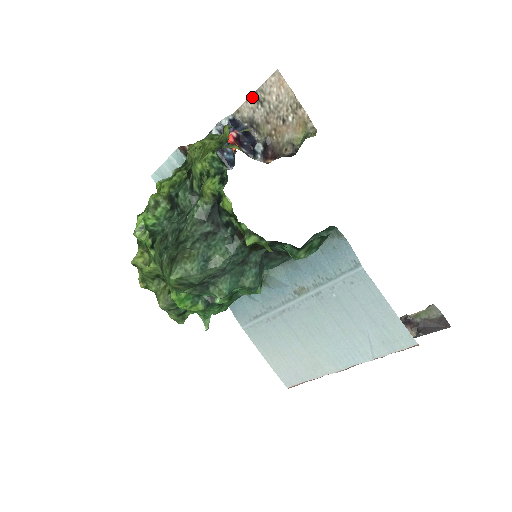
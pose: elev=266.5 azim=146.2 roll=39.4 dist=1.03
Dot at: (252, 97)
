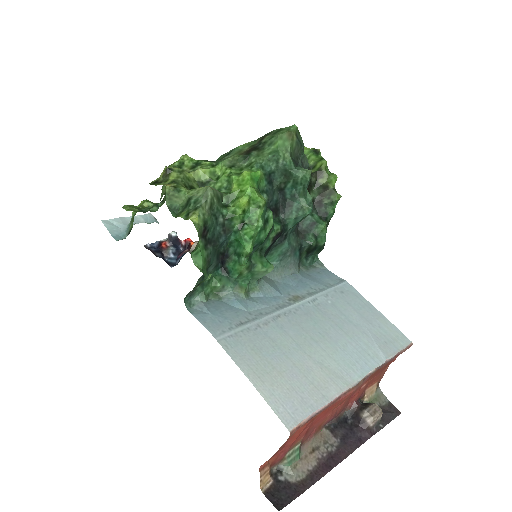
Dot at: occluded
